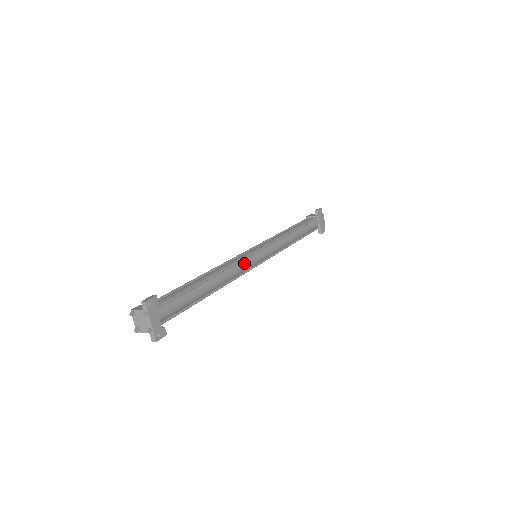
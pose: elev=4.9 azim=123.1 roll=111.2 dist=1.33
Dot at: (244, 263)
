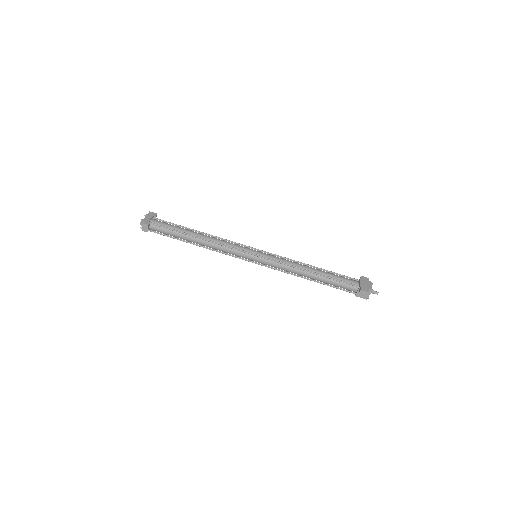
Dot at: (235, 244)
